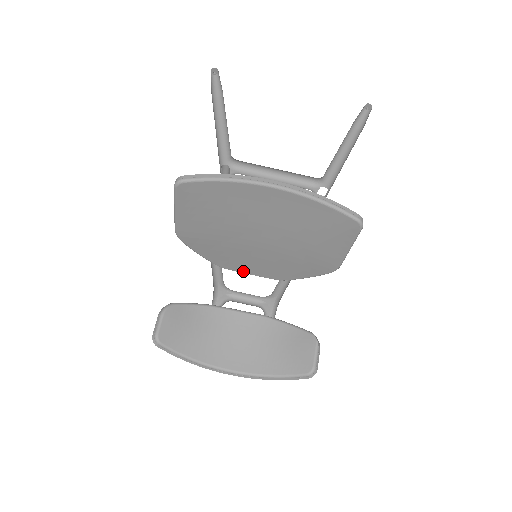
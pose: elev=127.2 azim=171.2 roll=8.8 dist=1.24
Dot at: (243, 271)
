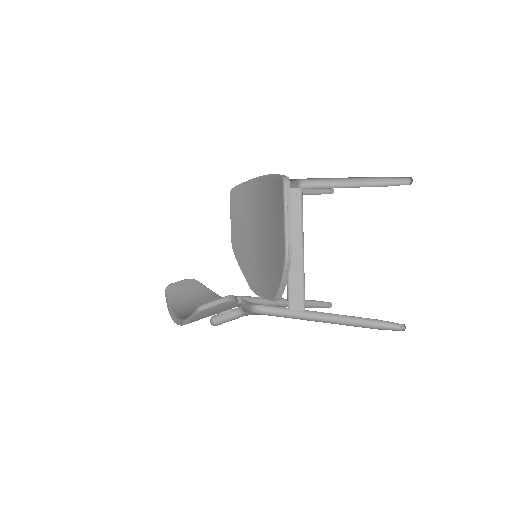
Dot at: (261, 293)
